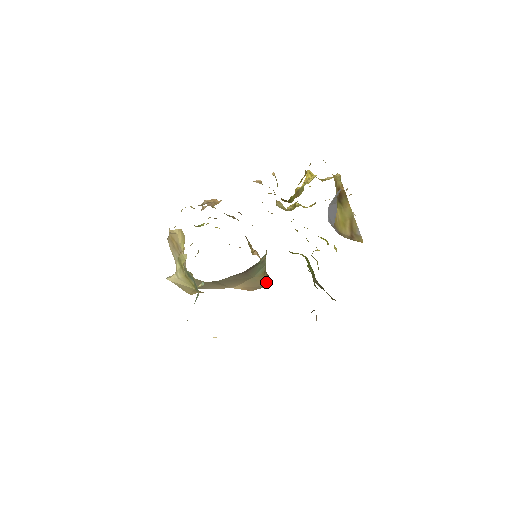
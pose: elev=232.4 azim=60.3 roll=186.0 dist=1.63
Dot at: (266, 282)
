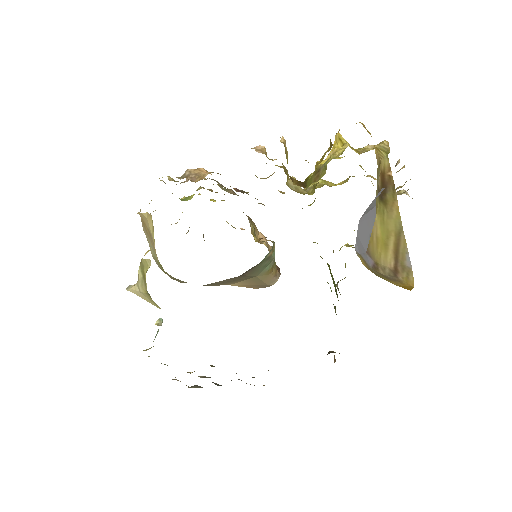
Dot at: (275, 280)
